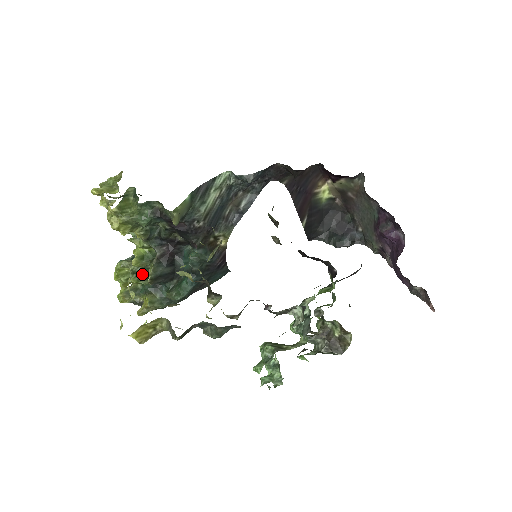
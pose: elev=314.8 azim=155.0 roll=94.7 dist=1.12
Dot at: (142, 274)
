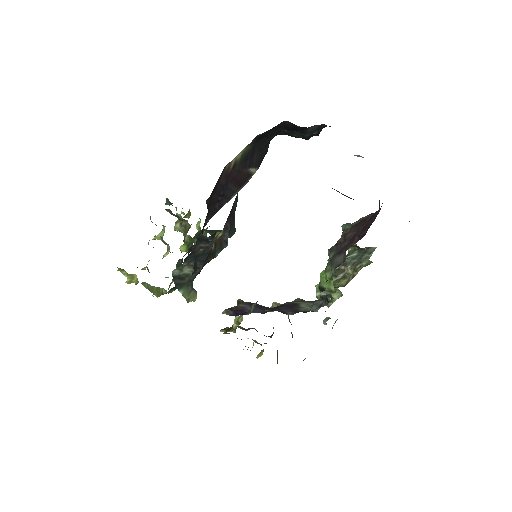
Dot at: occluded
